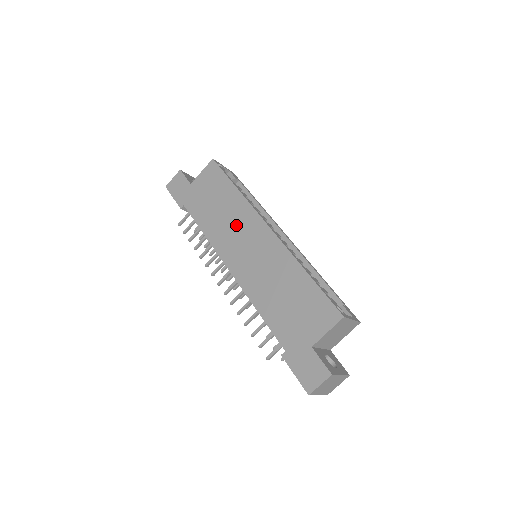
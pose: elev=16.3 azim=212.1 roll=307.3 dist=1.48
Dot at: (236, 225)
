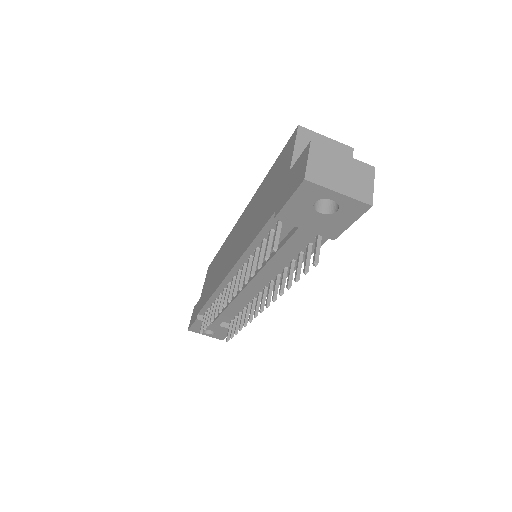
Dot at: (225, 254)
